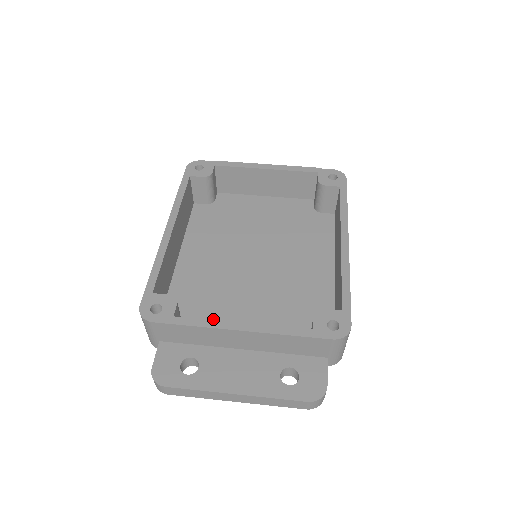
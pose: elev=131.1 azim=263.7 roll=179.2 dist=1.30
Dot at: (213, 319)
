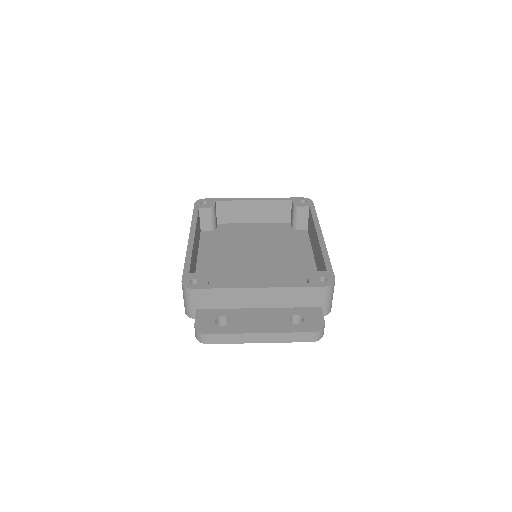
Dot at: occluded
